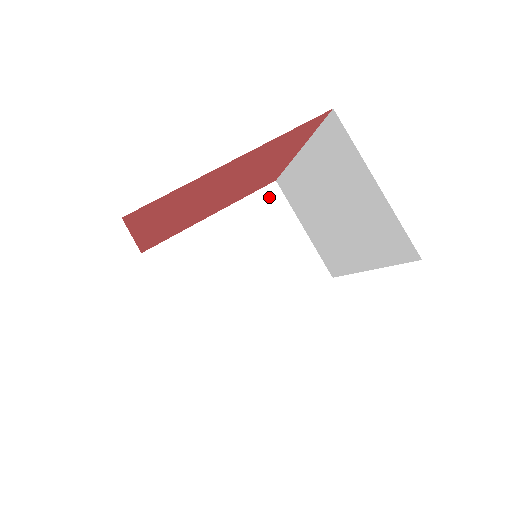
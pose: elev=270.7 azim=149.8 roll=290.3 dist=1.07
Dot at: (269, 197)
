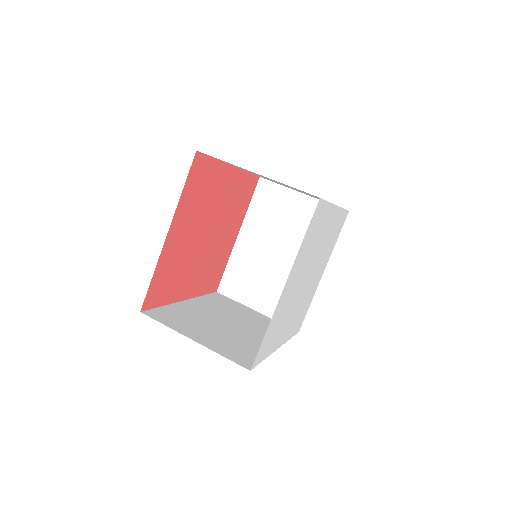
Dot at: (264, 192)
